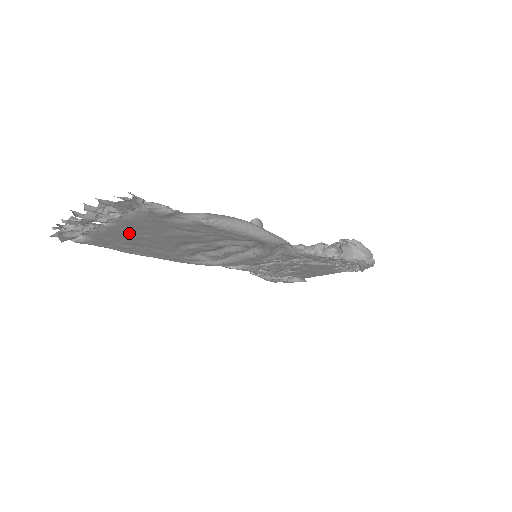
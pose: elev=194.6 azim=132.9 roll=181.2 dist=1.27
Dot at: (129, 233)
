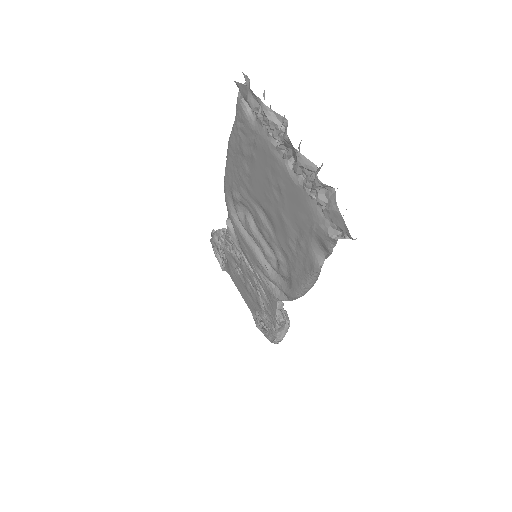
Dot at: (277, 179)
